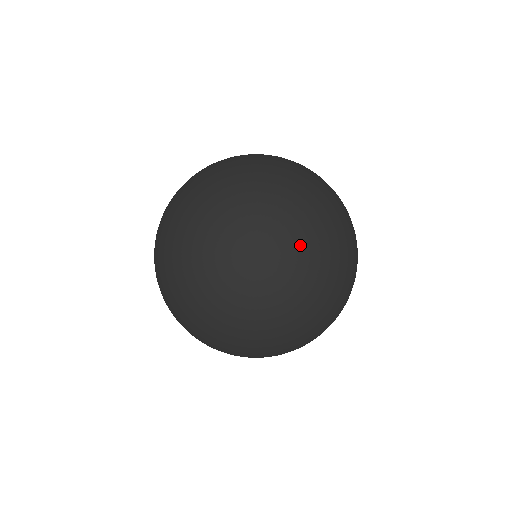
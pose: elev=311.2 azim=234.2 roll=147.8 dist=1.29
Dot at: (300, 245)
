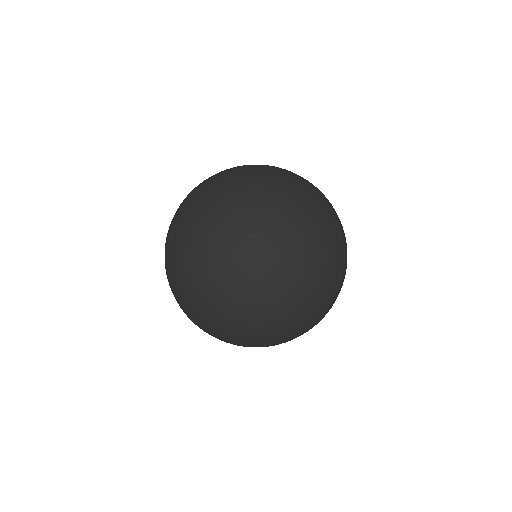
Dot at: (325, 273)
